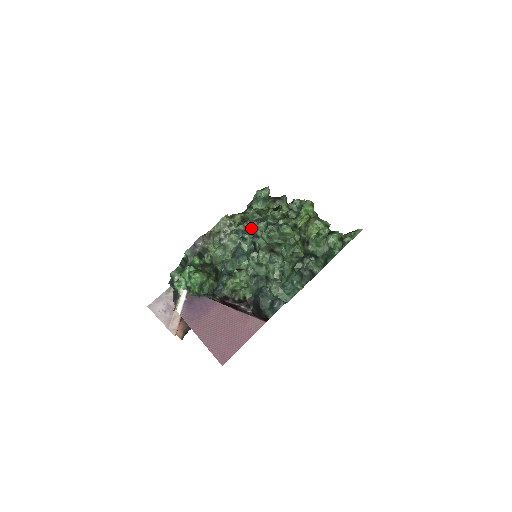
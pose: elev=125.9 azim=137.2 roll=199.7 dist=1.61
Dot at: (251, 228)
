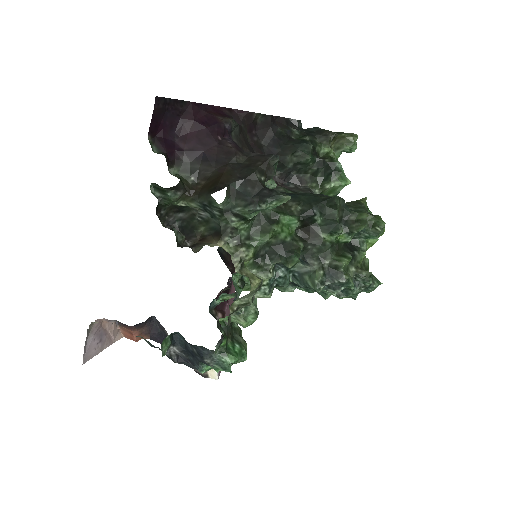
Dot at: (284, 268)
